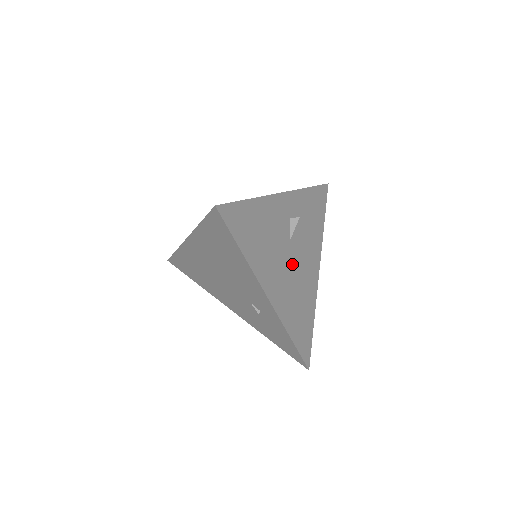
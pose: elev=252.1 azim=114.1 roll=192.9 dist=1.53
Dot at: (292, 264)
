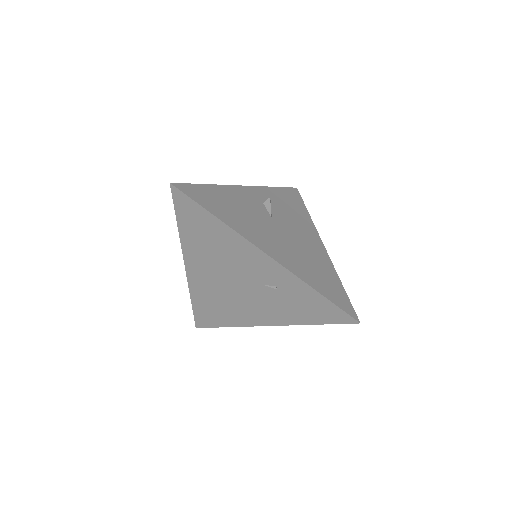
Dot at: (284, 234)
